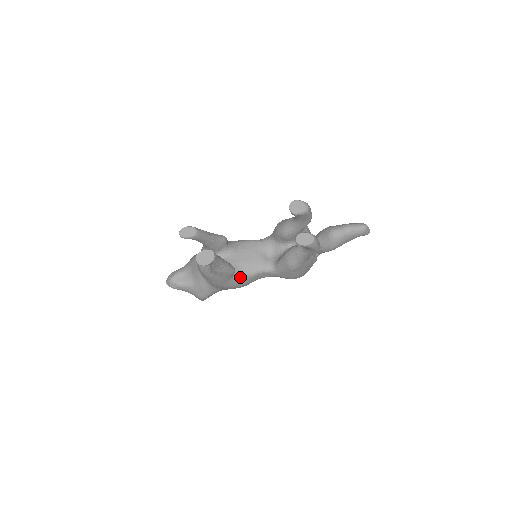
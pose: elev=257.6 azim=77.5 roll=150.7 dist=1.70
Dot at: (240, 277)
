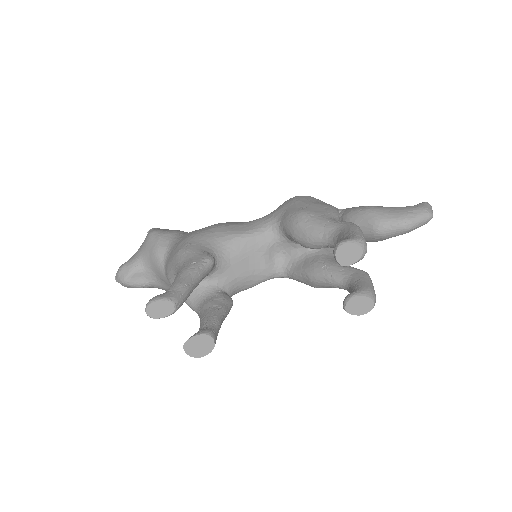
Dot at: (236, 293)
